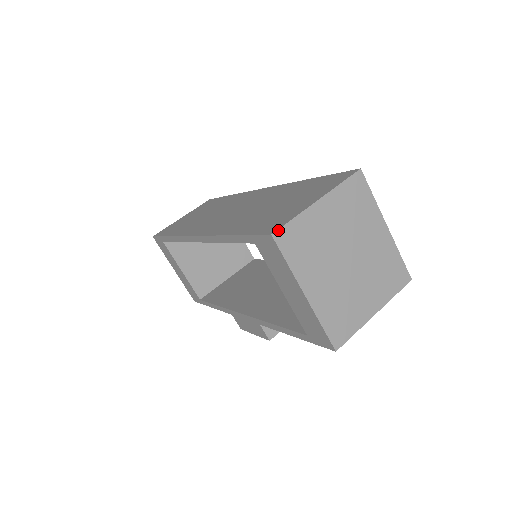
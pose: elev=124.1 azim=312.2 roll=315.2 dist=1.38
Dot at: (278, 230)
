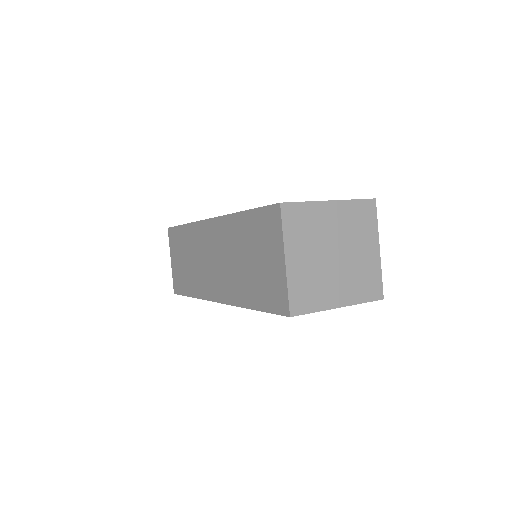
Dot at: (290, 310)
